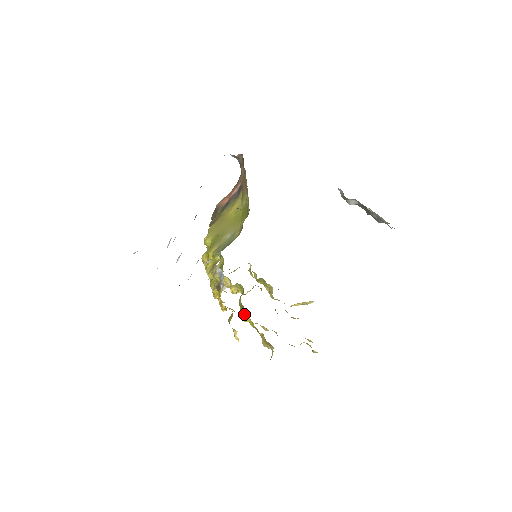
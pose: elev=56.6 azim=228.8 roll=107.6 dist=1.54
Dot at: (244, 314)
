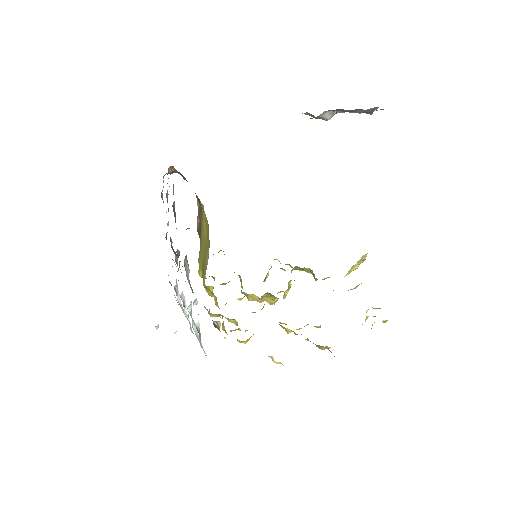
Dot at: (281, 326)
